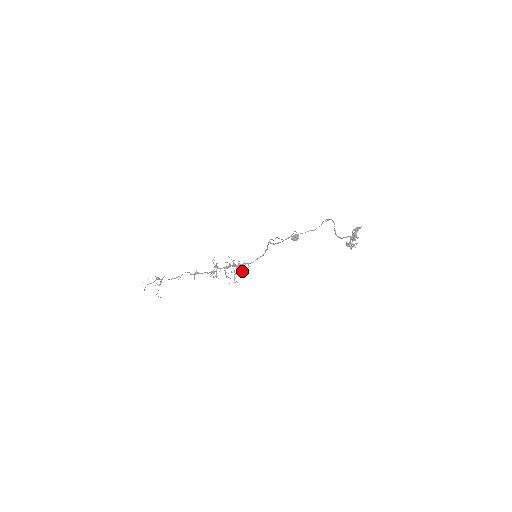
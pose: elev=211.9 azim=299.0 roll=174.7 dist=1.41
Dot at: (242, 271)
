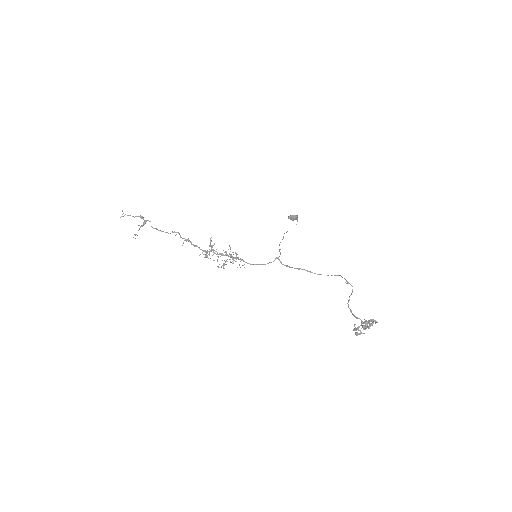
Dot at: occluded
